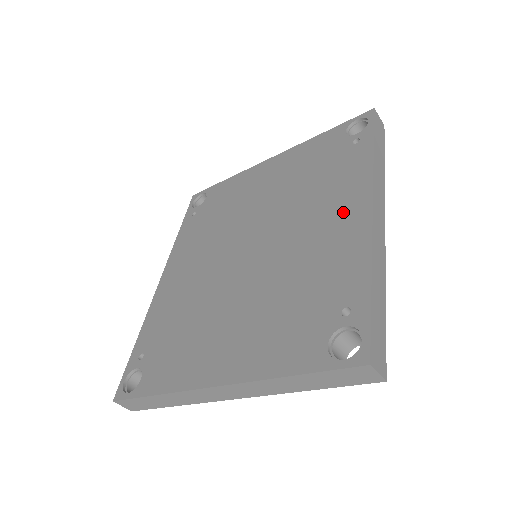
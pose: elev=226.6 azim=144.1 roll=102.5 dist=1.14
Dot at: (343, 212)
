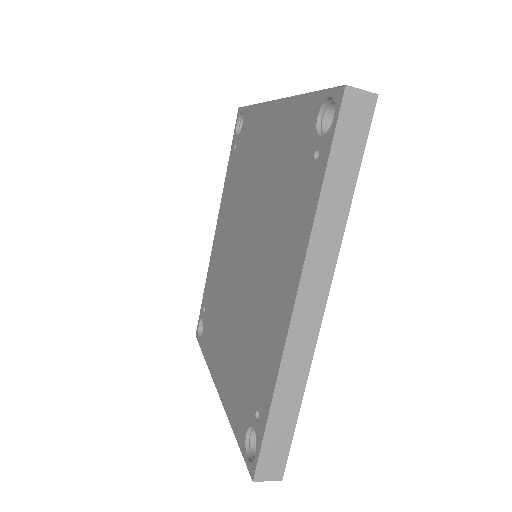
Dot at: (282, 284)
